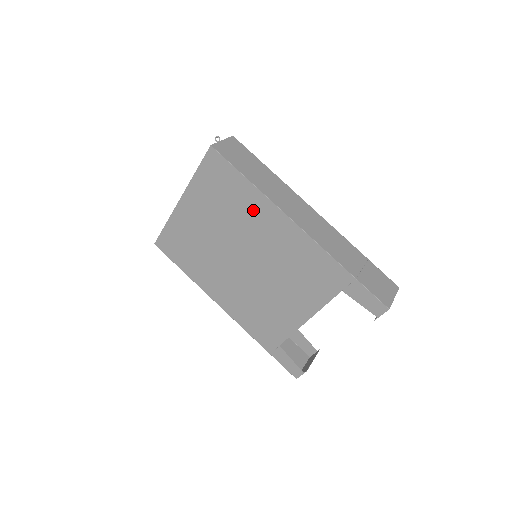
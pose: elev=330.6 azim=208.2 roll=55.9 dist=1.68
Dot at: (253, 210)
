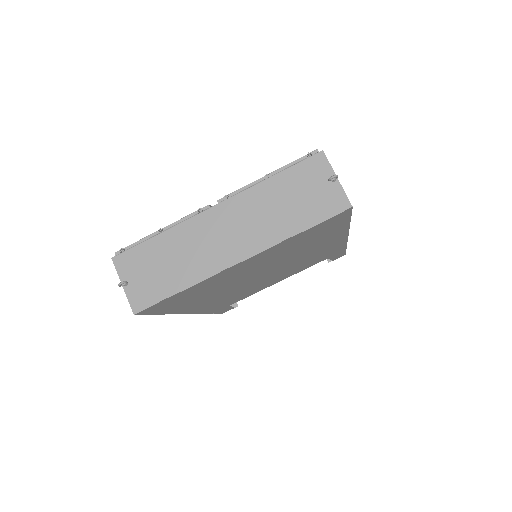
Dot at: (324, 241)
